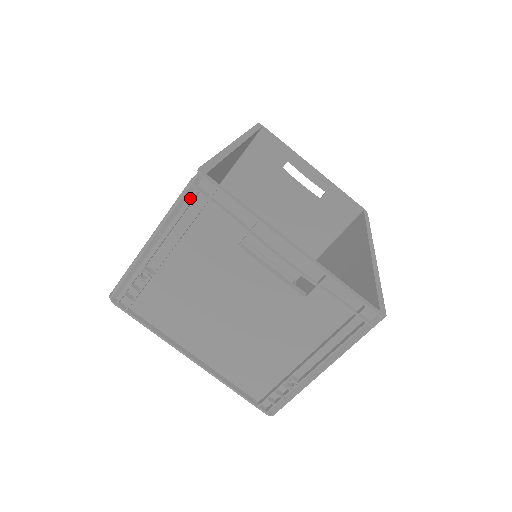
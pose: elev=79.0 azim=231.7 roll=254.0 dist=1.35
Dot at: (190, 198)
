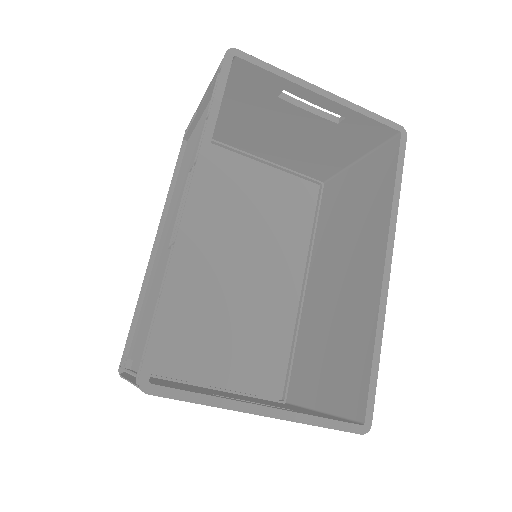
Dot at: occluded
